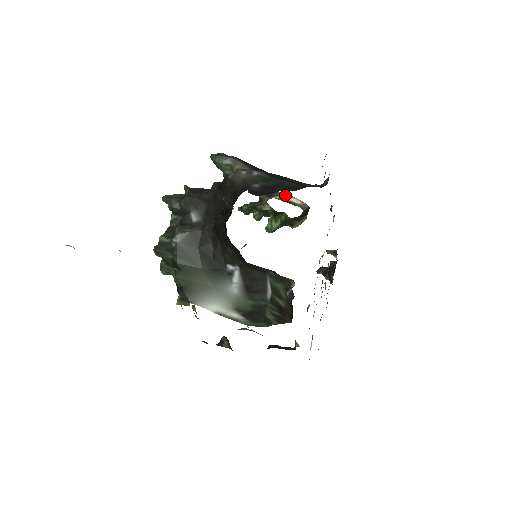
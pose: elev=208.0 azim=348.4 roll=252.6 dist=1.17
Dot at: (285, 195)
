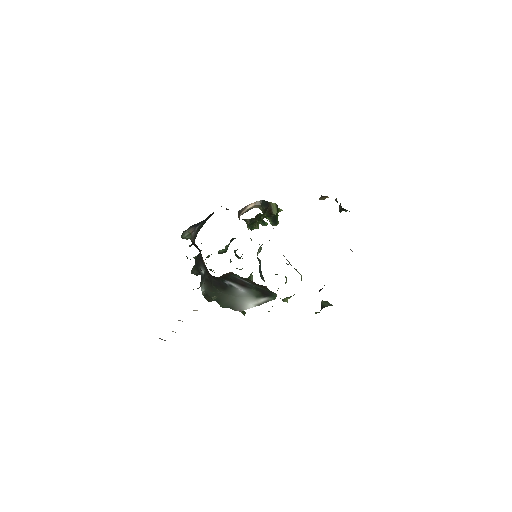
Dot at: (244, 209)
